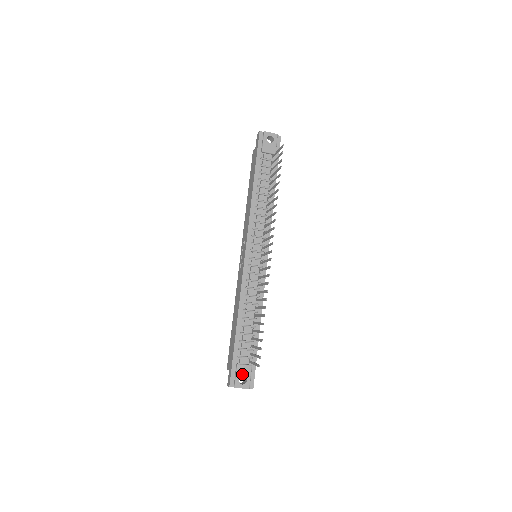
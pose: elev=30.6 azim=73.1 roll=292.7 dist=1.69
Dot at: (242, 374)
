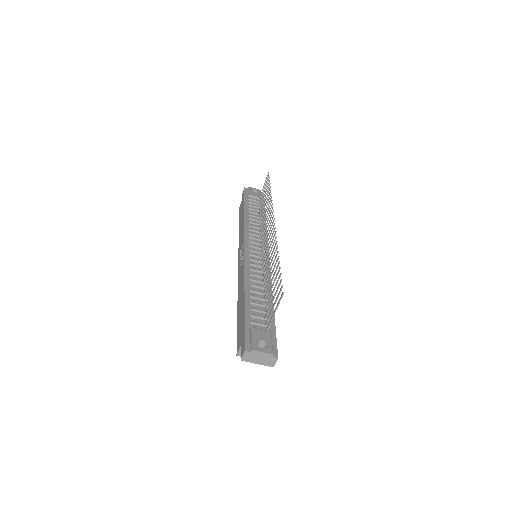
Dot at: (260, 338)
